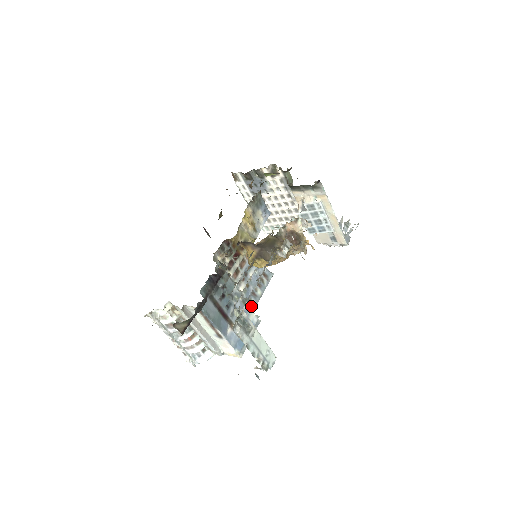
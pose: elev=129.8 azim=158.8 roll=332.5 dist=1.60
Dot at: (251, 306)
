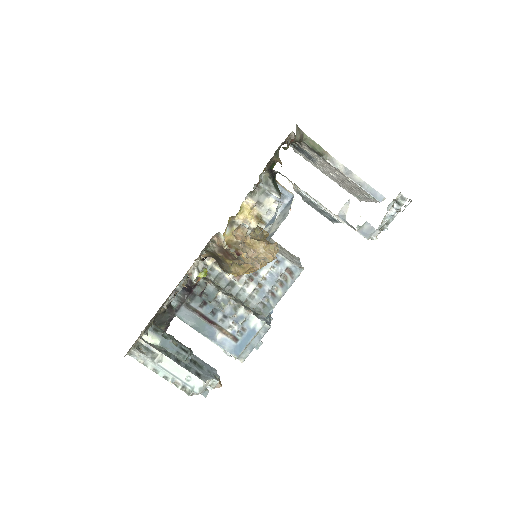
Dot at: (248, 312)
